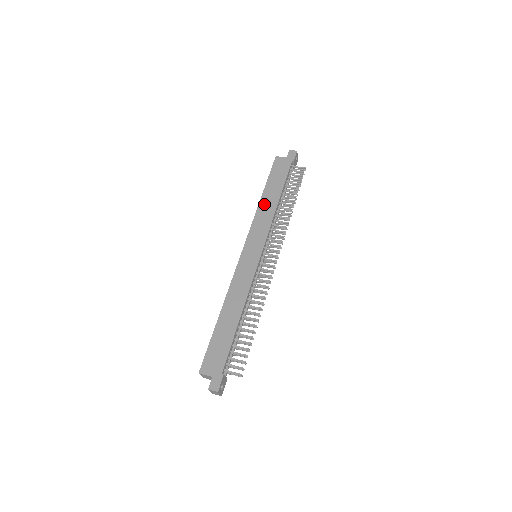
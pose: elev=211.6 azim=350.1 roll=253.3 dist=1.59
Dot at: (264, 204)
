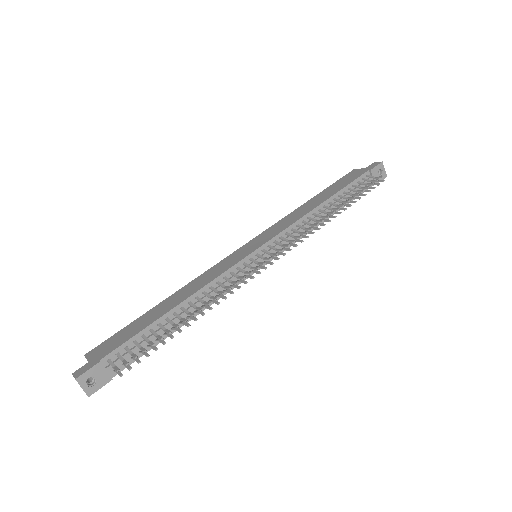
Dot at: (303, 207)
